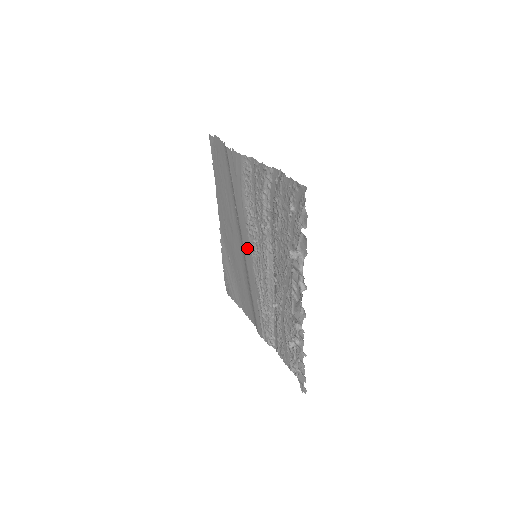
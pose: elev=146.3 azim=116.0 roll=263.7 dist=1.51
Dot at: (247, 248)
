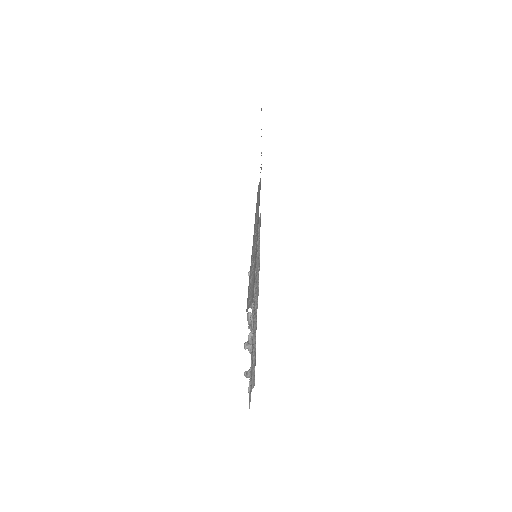
Dot at: occluded
